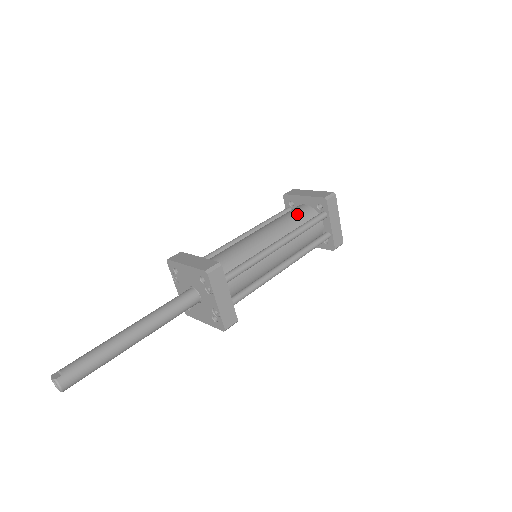
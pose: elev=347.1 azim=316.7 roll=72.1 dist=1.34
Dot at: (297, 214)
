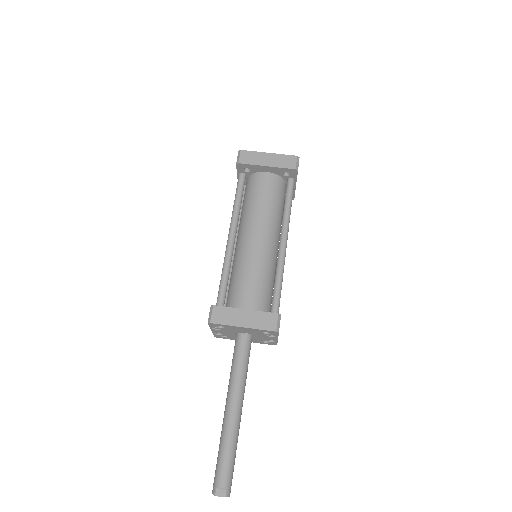
Dot at: (271, 192)
